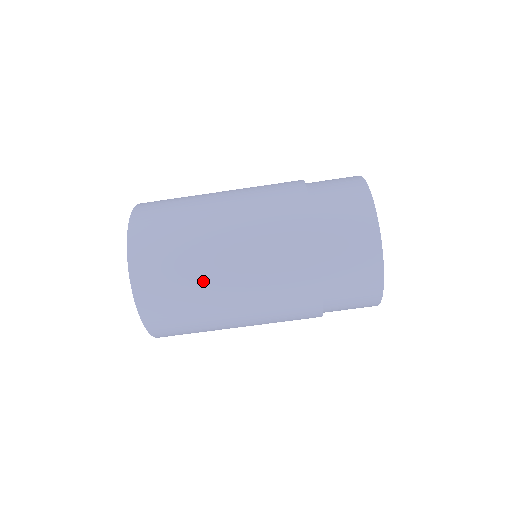
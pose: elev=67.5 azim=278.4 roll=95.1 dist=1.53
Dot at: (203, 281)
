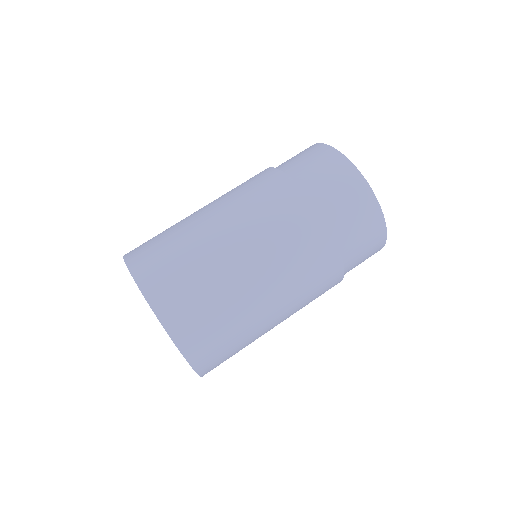
Dot at: (186, 225)
